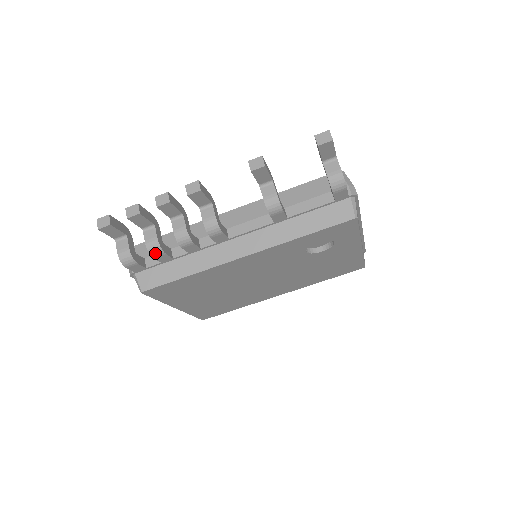
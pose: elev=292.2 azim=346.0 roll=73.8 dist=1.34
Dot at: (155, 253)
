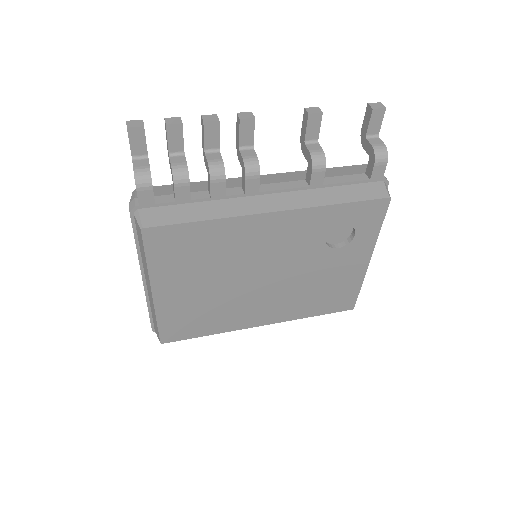
Dot at: (179, 179)
